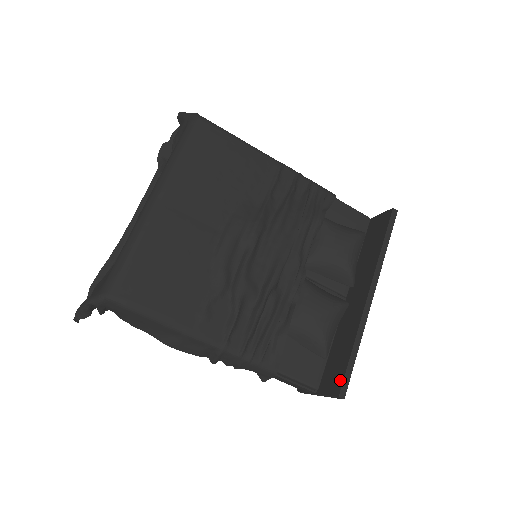
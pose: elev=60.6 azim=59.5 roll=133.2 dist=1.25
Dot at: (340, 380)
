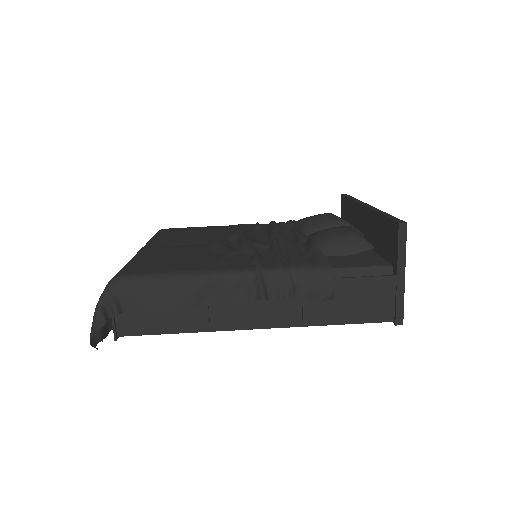
Dot at: (391, 226)
